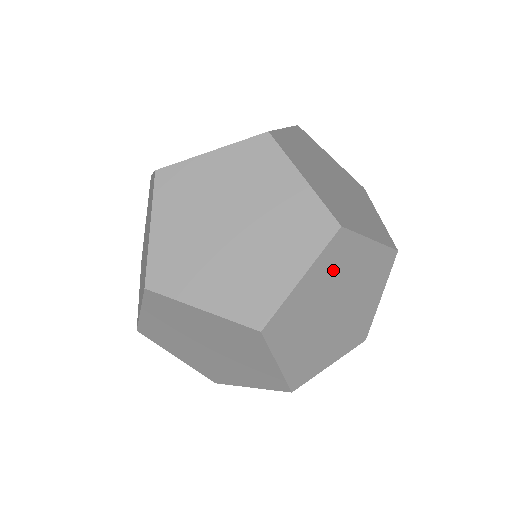
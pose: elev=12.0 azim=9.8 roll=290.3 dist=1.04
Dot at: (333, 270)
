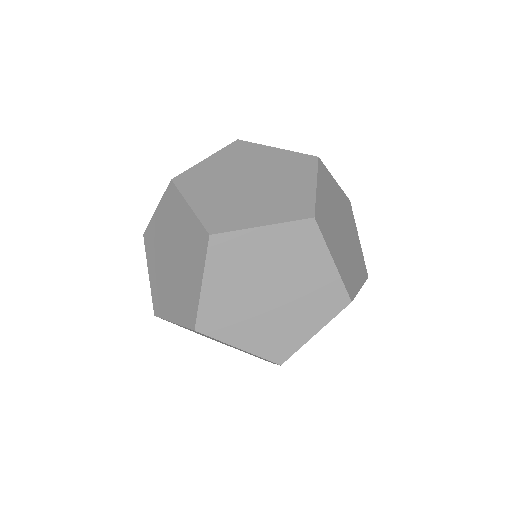
Dot at: (234, 266)
